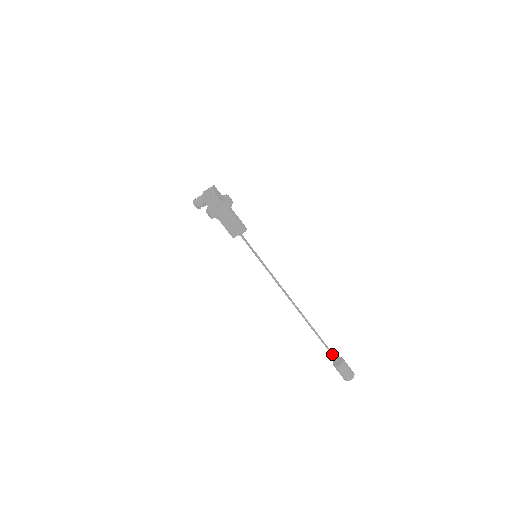
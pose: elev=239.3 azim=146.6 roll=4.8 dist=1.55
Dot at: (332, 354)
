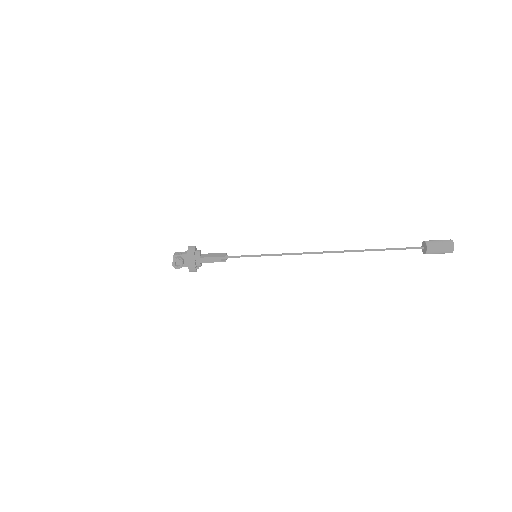
Dot at: (409, 248)
